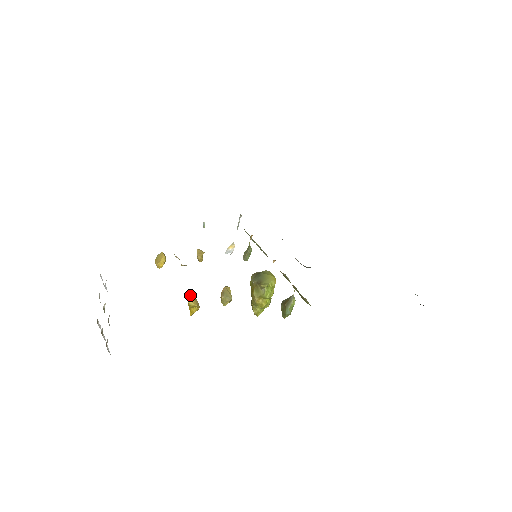
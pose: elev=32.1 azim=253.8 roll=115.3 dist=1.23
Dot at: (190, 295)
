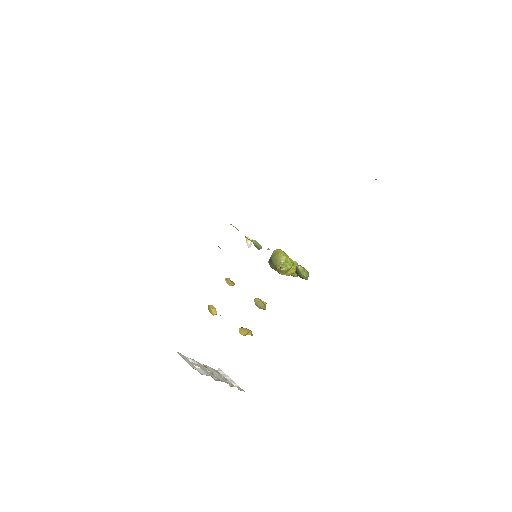
Dot at: (239, 329)
